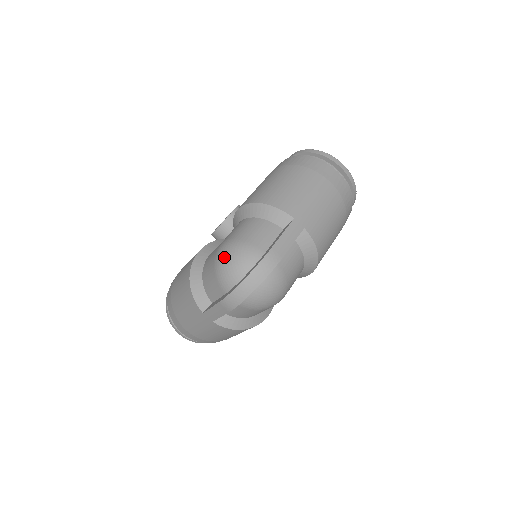
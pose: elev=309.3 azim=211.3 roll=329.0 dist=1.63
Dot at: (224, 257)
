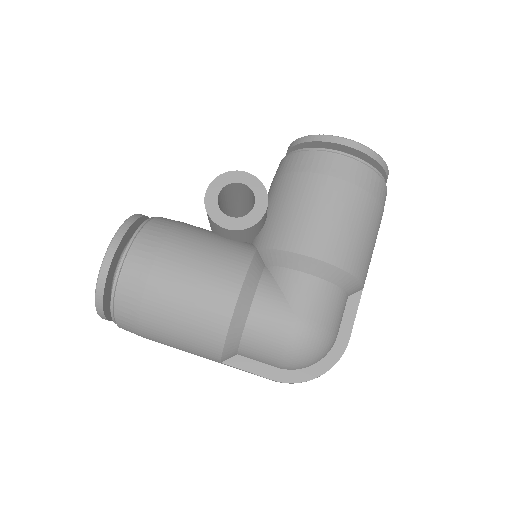
Dot at: (307, 348)
